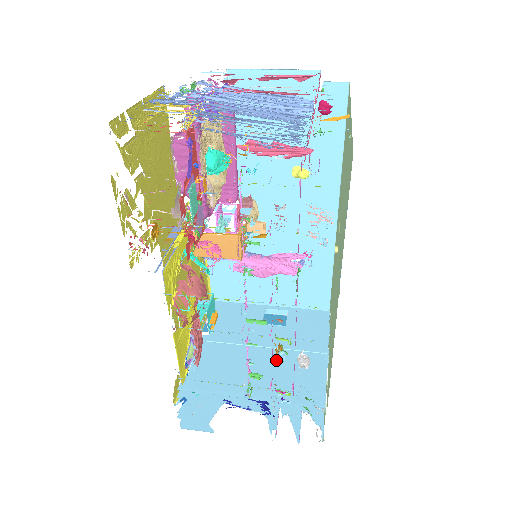
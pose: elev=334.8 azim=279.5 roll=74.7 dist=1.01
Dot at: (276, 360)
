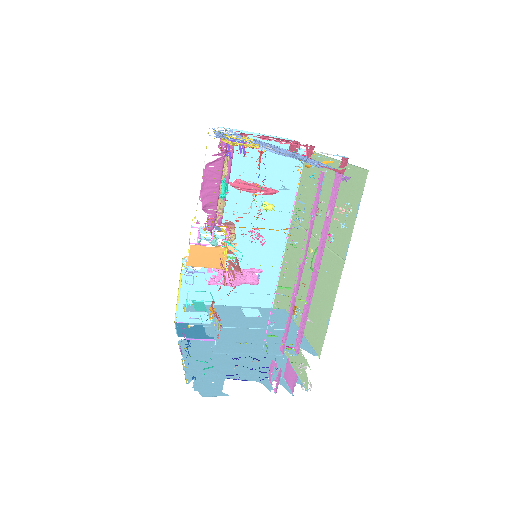
Dot at: (295, 317)
